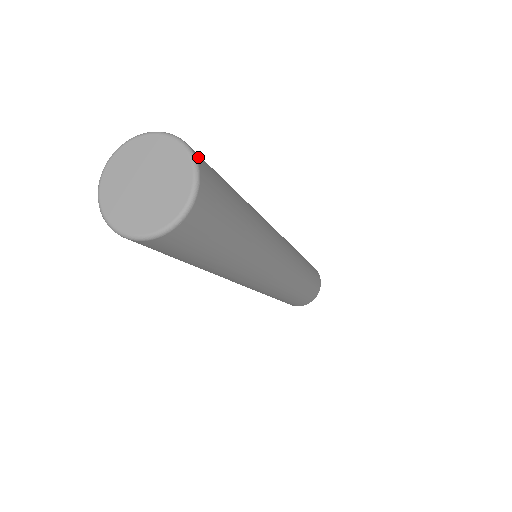
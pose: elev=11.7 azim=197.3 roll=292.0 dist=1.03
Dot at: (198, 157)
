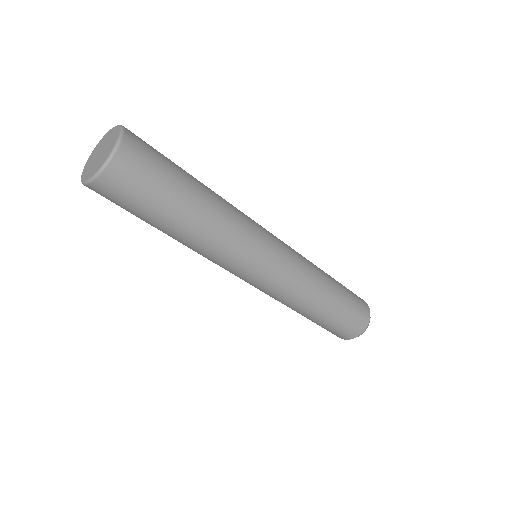
Dot at: occluded
